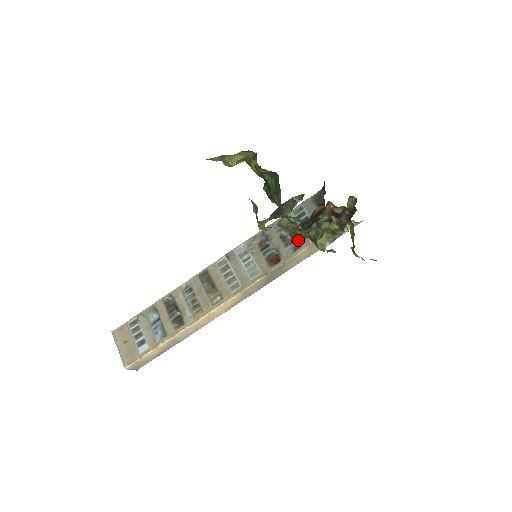
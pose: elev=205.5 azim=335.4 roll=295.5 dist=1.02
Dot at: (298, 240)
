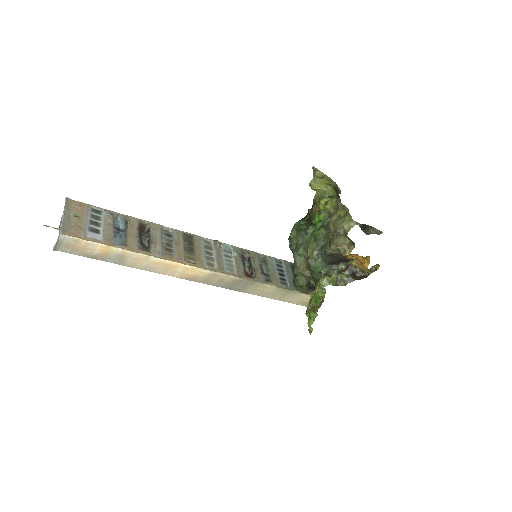
Dot at: (272, 277)
